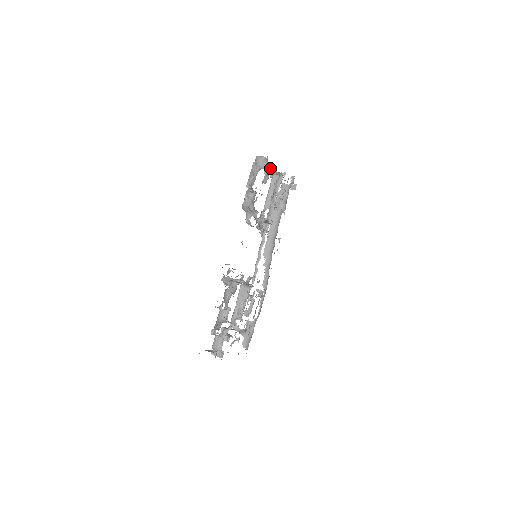
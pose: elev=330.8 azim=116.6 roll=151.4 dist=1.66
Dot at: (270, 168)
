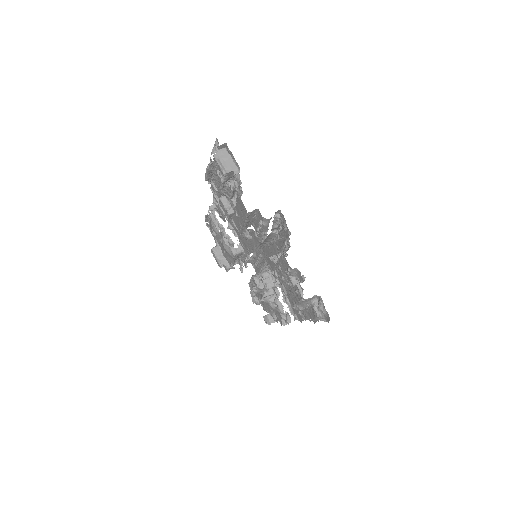
Dot at: occluded
